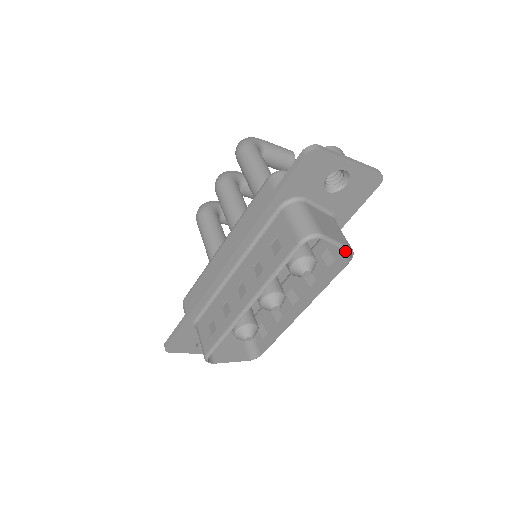
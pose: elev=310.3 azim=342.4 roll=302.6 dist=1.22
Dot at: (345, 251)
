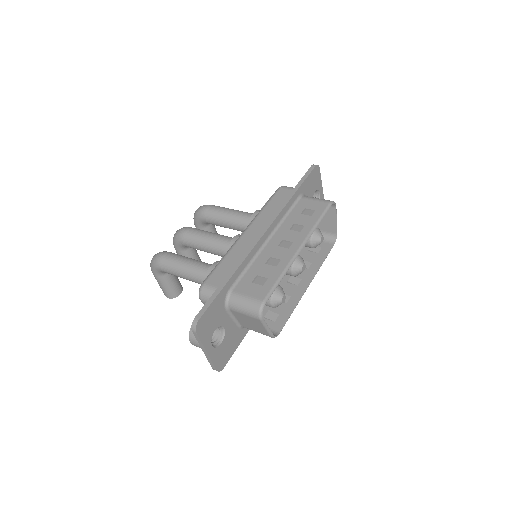
Dot at: (328, 241)
